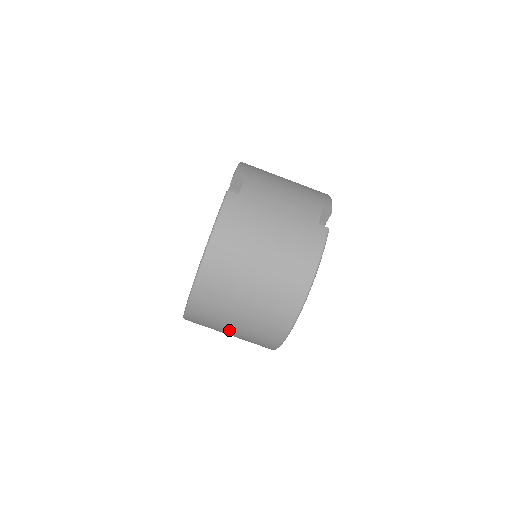
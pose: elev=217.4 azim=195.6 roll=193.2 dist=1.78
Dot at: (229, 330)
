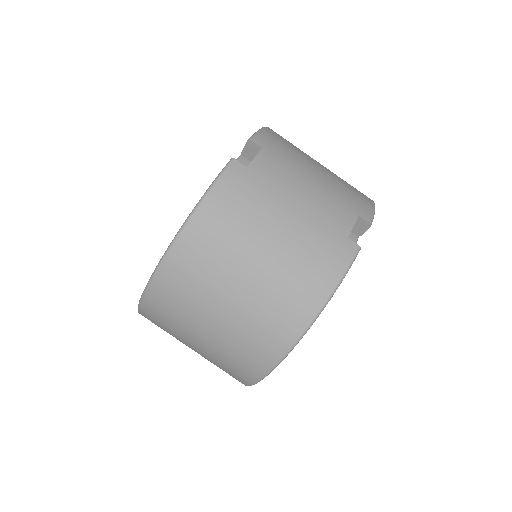
Dot at: (191, 345)
